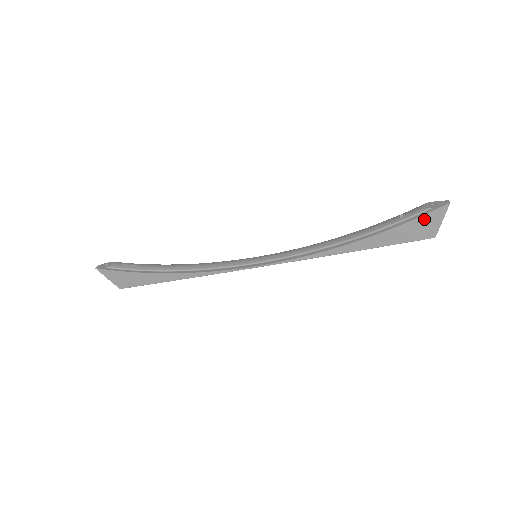
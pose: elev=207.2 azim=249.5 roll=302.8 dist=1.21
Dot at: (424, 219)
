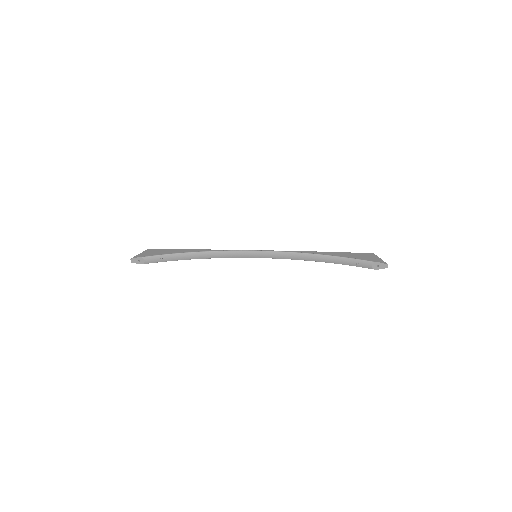
Dot at: occluded
